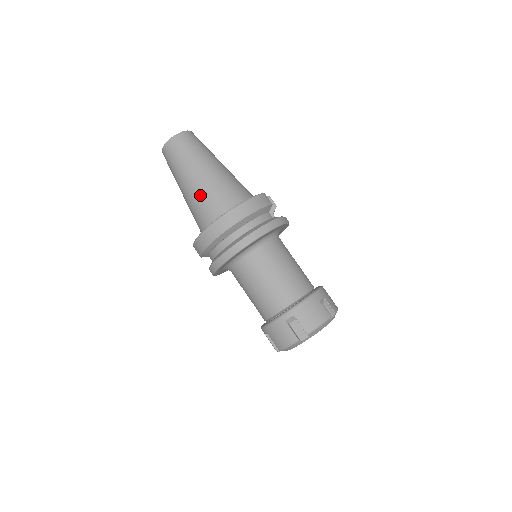
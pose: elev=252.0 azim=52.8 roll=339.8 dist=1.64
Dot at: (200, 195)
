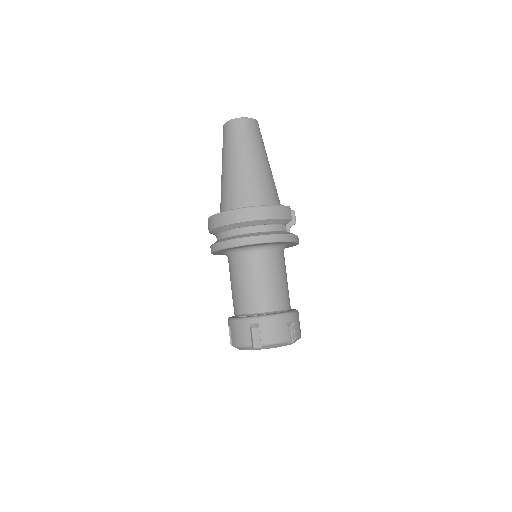
Dot at: (235, 180)
